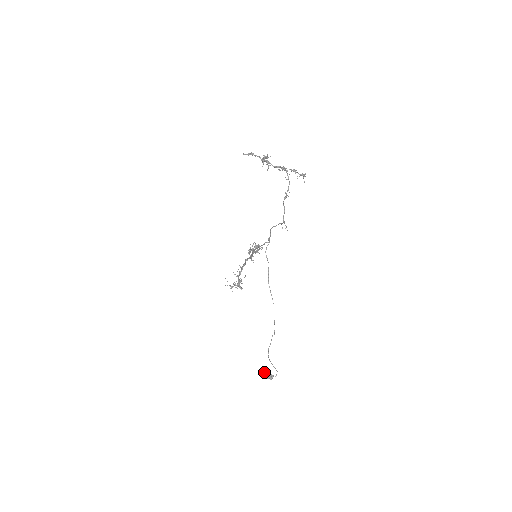
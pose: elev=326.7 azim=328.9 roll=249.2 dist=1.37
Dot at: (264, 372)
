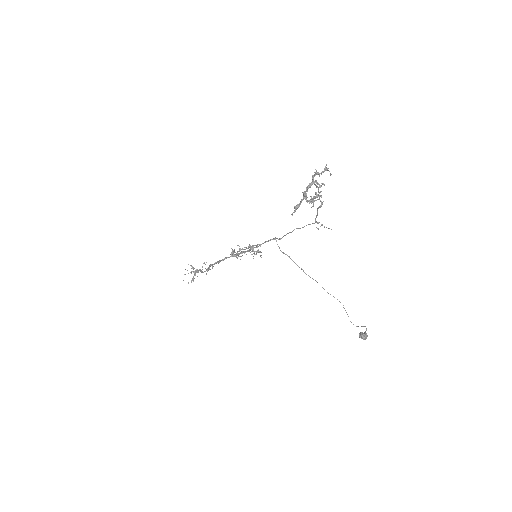
Dot at: (361, 338)
